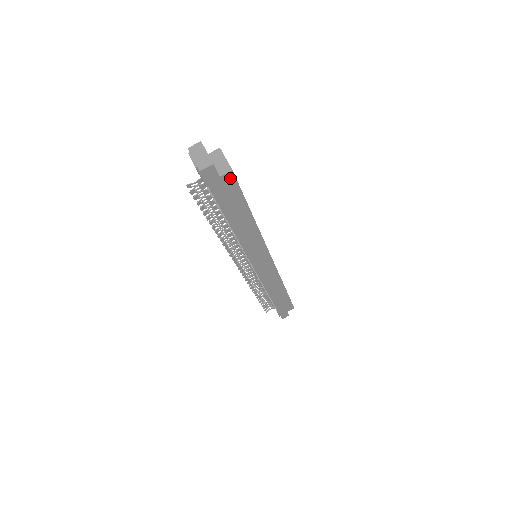
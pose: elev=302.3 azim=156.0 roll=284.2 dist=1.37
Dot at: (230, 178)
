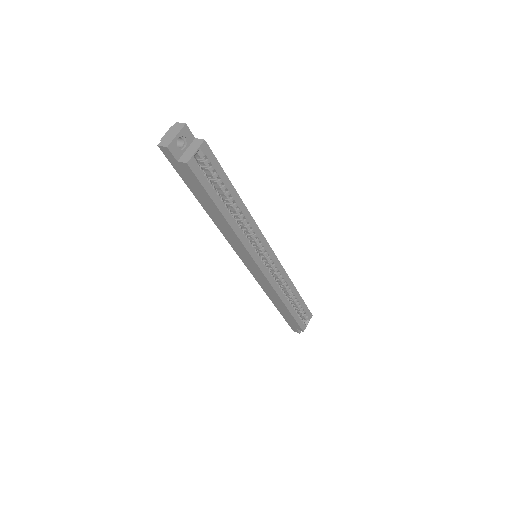
Dot at: (188, 169)
